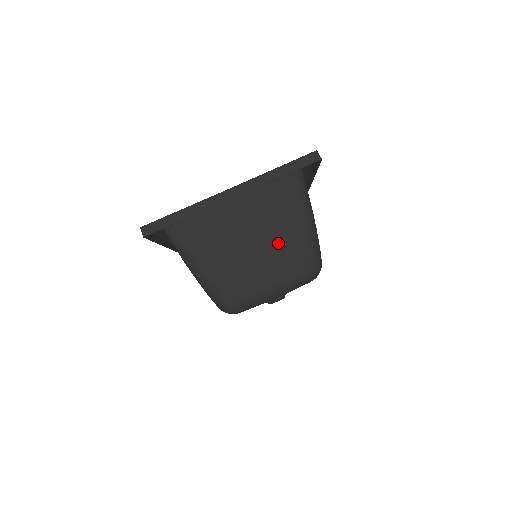
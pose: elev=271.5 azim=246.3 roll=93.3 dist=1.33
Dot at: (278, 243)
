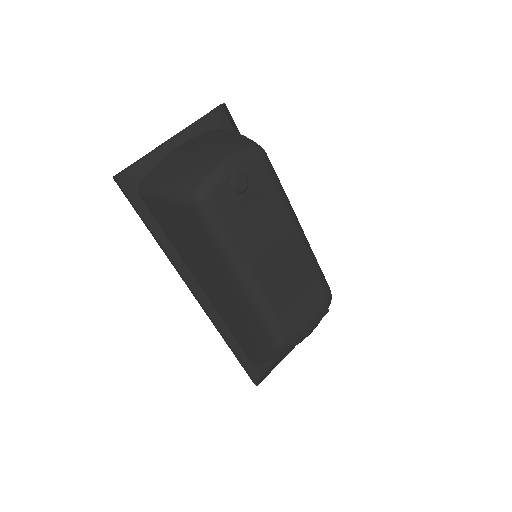
Dot at: (215, 142)
